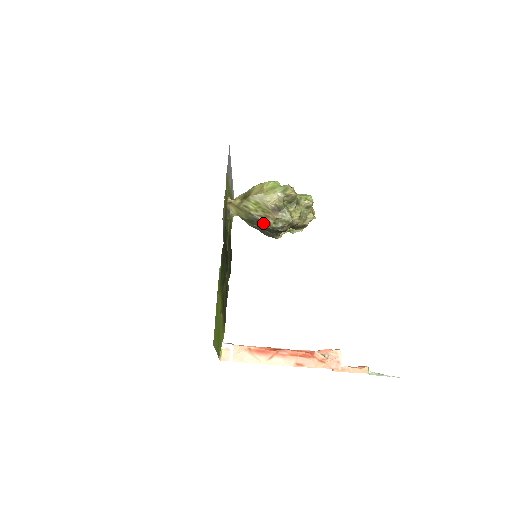
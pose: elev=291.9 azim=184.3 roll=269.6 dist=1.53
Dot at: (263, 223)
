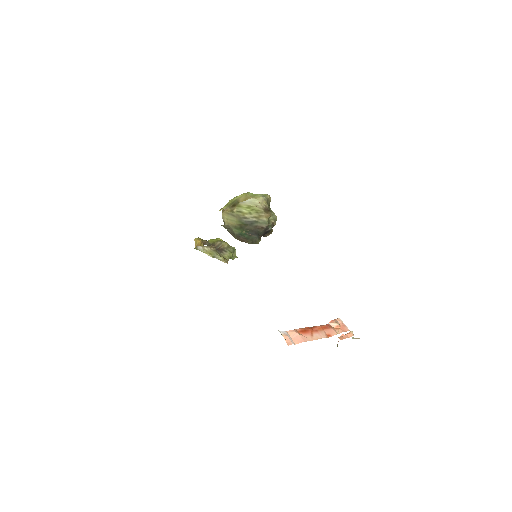
Dot at: (257, 224)
